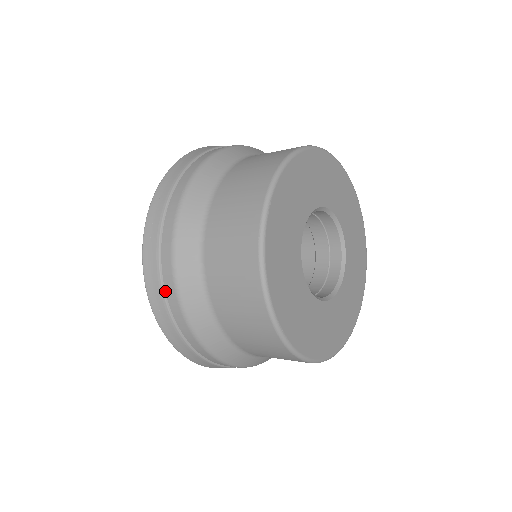
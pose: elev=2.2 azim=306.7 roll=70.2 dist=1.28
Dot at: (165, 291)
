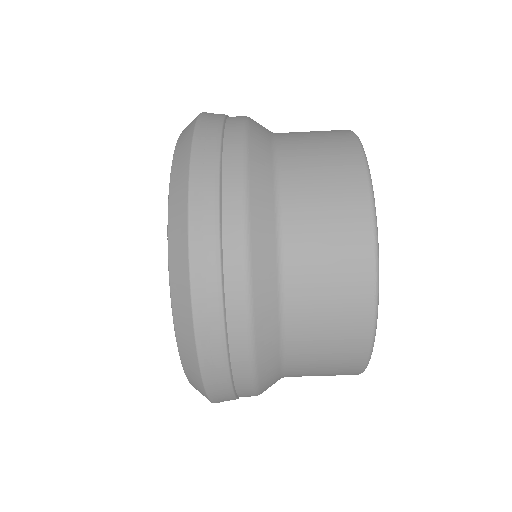
Dot at: occluded
